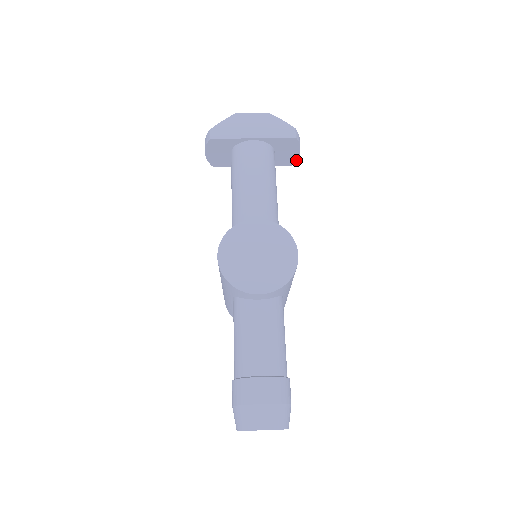
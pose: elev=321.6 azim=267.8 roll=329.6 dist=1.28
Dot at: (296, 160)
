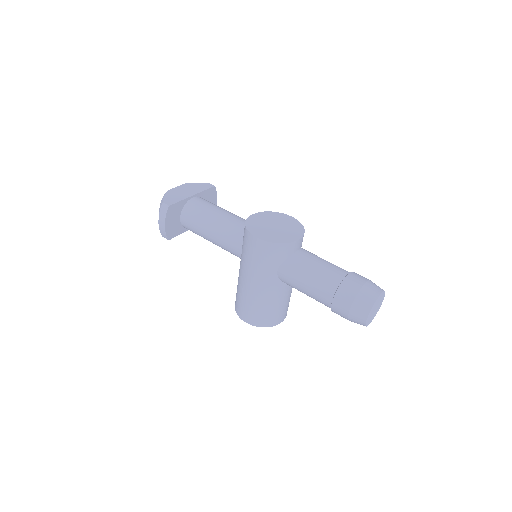
Dot at: occluded
